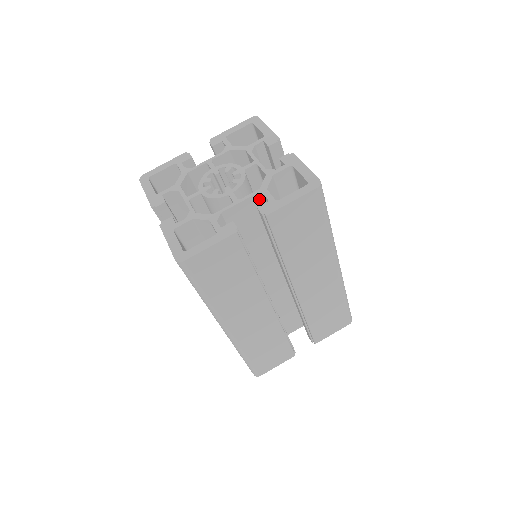
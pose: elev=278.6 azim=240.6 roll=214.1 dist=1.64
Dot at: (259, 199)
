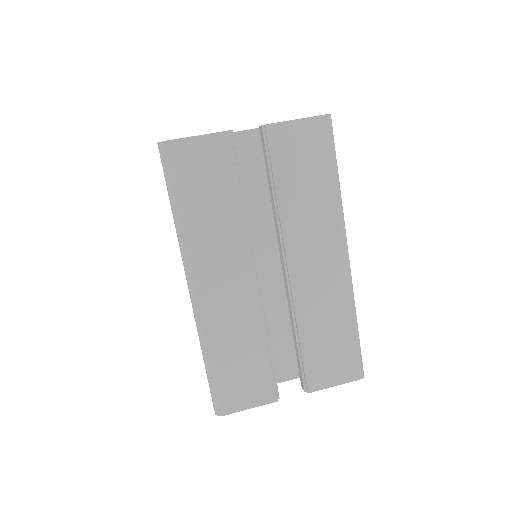
Dot at: occluded
